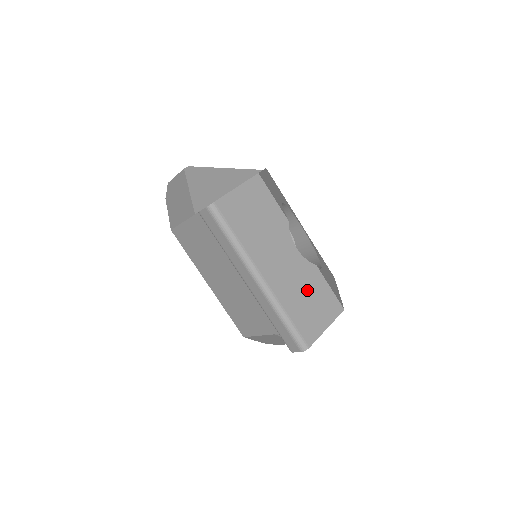
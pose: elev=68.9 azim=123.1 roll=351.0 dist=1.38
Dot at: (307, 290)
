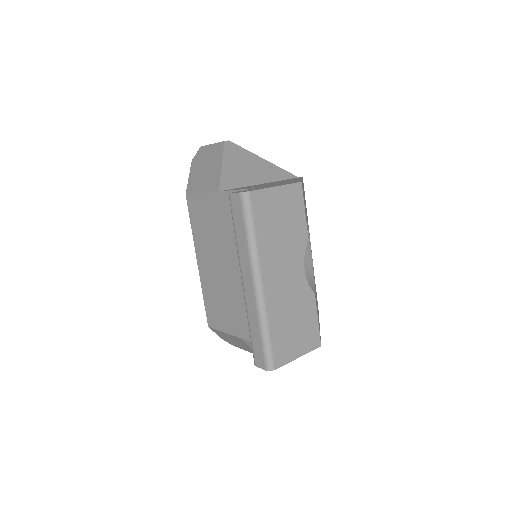
Dot at: (297, 313)
